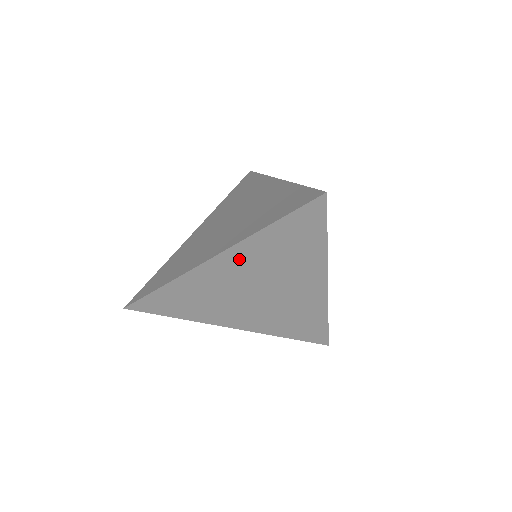
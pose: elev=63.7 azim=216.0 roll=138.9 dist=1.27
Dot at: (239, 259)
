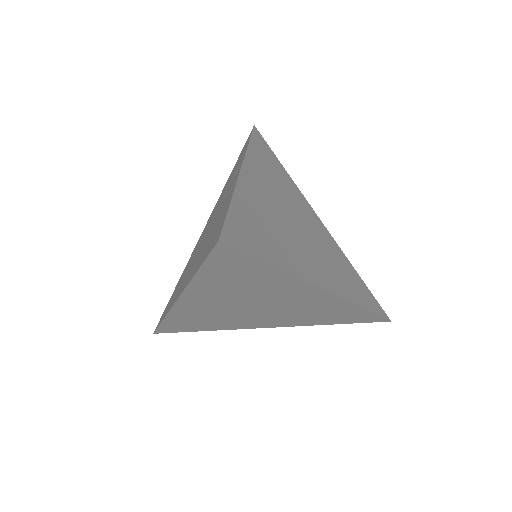
Dot at: (203, 296)
